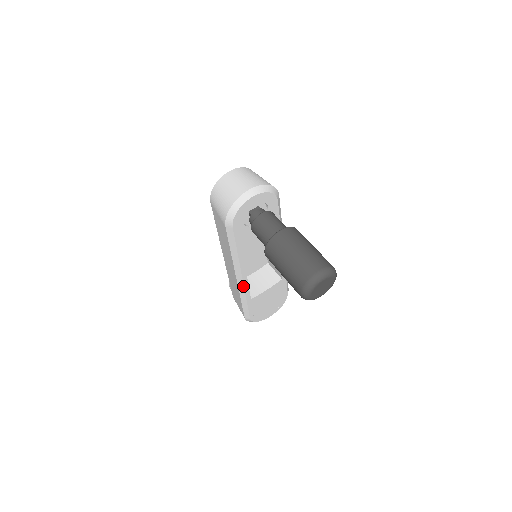
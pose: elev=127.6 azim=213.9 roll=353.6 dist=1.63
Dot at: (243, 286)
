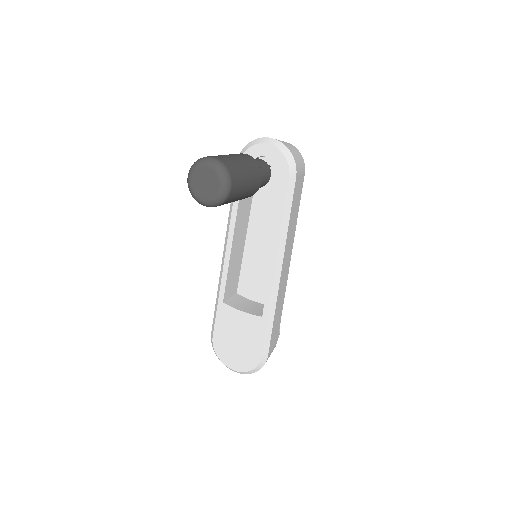
Dot at: (223, 269)
